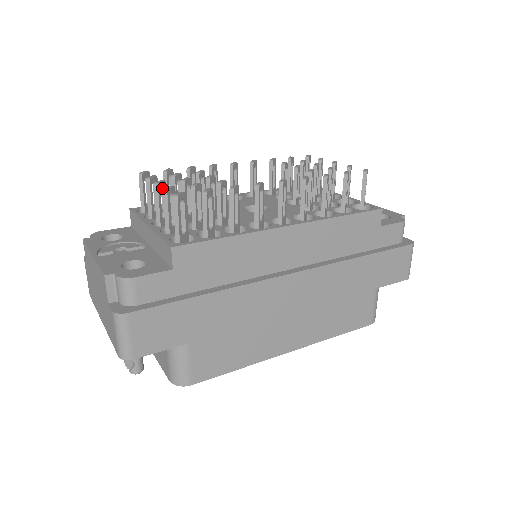
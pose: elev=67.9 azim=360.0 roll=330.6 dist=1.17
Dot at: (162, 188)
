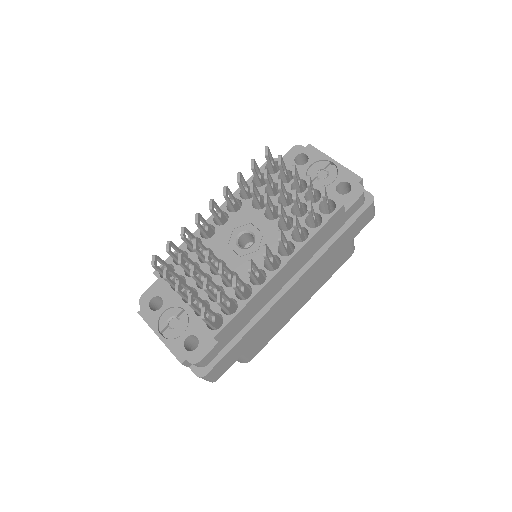
Dot at: (179, 284)
